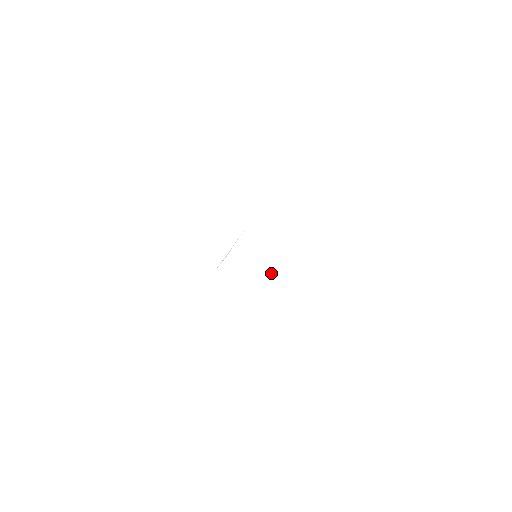
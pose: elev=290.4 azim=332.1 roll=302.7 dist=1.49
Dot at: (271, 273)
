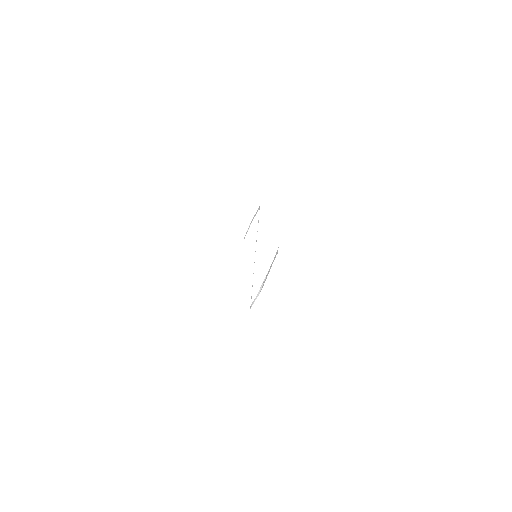
Dot at: (246, 232)
